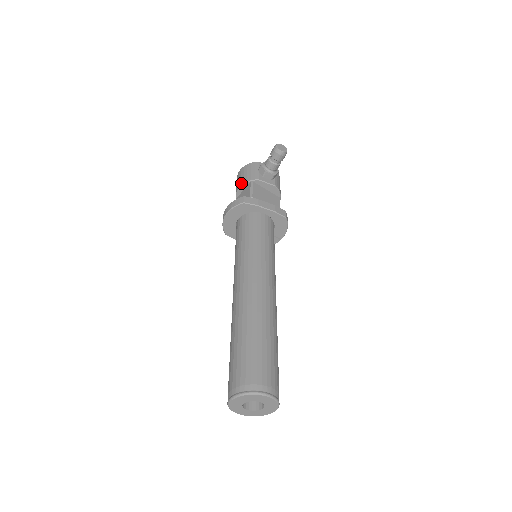
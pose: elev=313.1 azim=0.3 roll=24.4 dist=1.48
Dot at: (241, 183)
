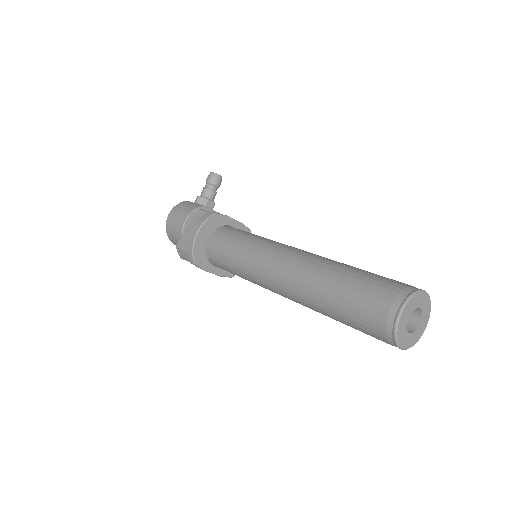
Dot at: (186, 214)
